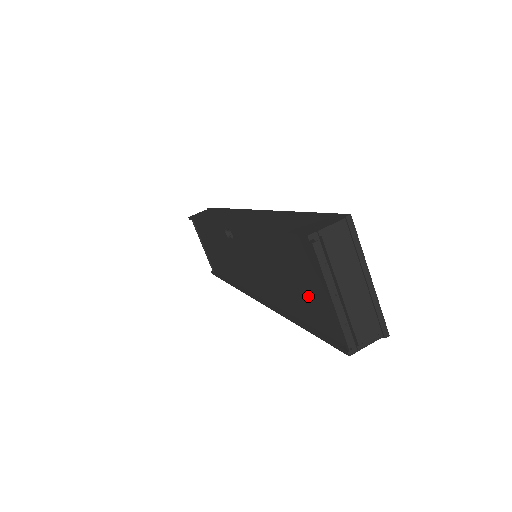
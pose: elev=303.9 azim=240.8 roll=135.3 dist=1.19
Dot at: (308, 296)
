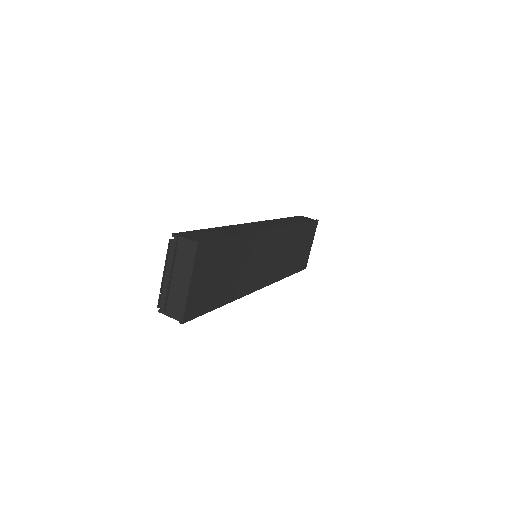
Dot at: occluded
